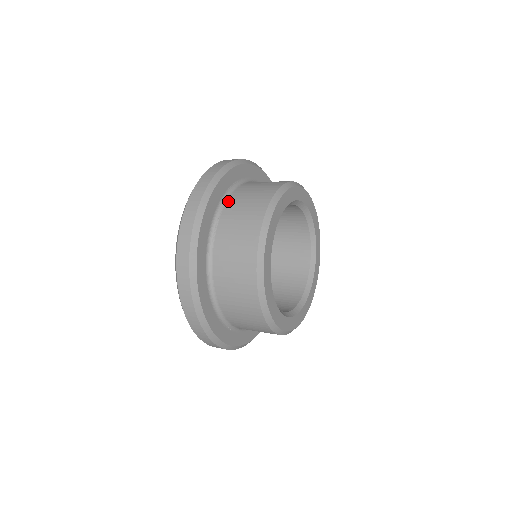
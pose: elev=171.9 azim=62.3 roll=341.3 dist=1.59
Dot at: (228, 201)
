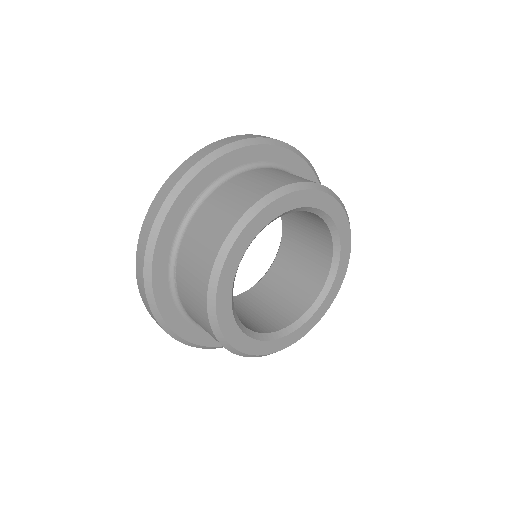
Dot at: (184, 237)
